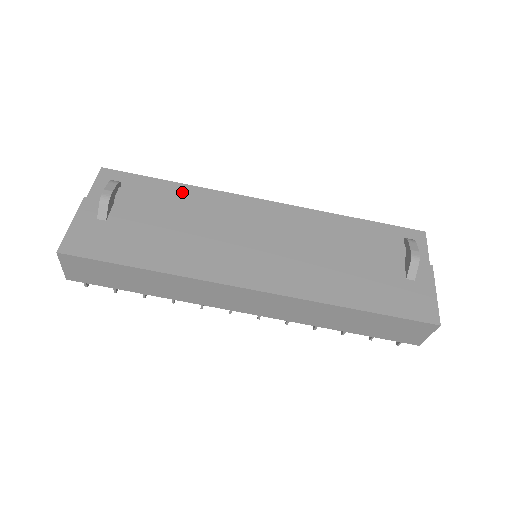
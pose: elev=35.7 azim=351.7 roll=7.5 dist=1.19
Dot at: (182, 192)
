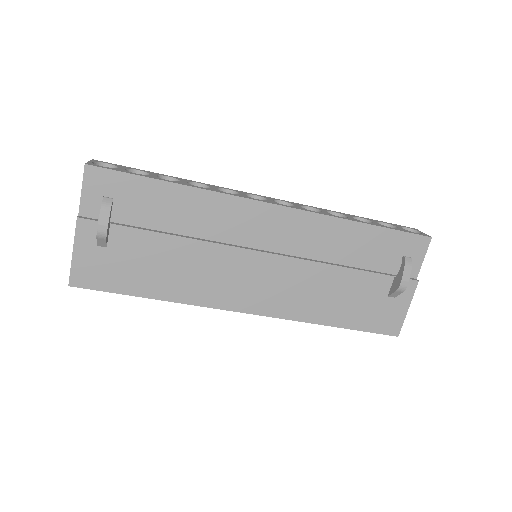
Dot at: (181, 198)
